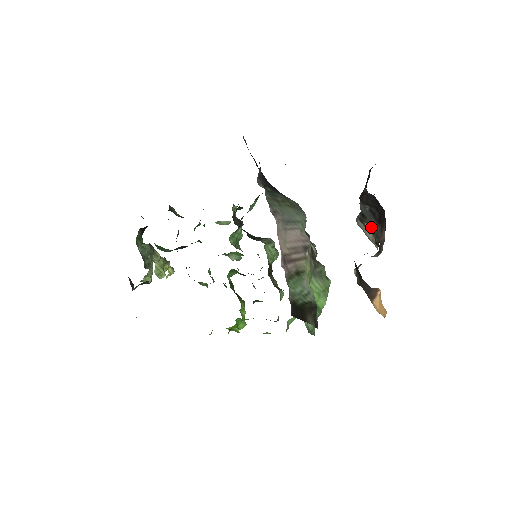
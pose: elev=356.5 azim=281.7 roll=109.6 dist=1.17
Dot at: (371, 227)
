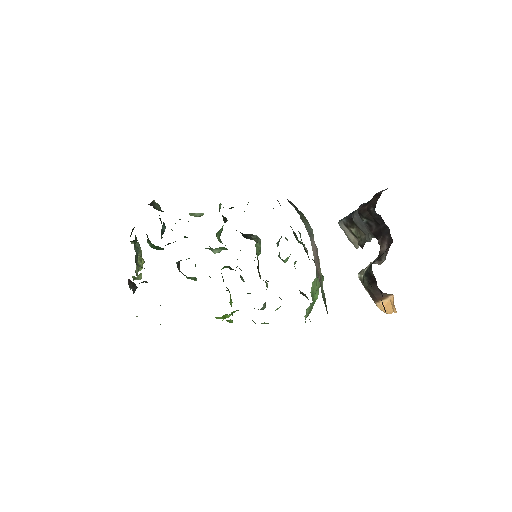
Dot at: (358, 232)
